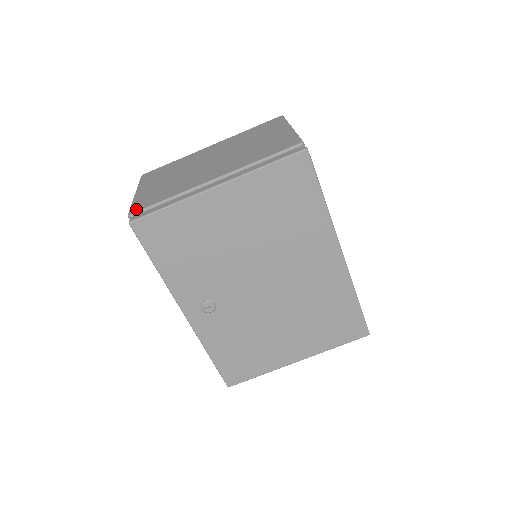
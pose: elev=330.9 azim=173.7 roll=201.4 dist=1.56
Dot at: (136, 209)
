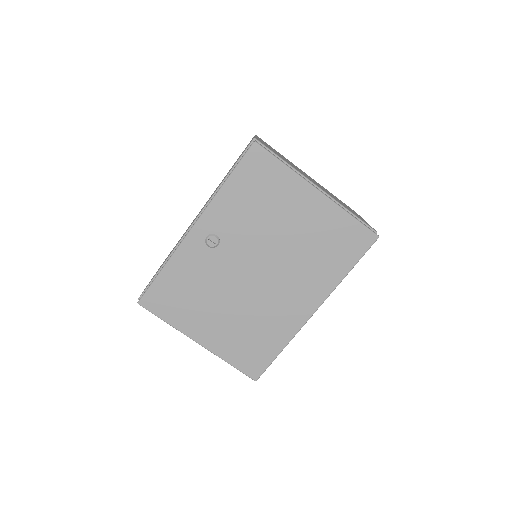
Dot at: (261, 142)
